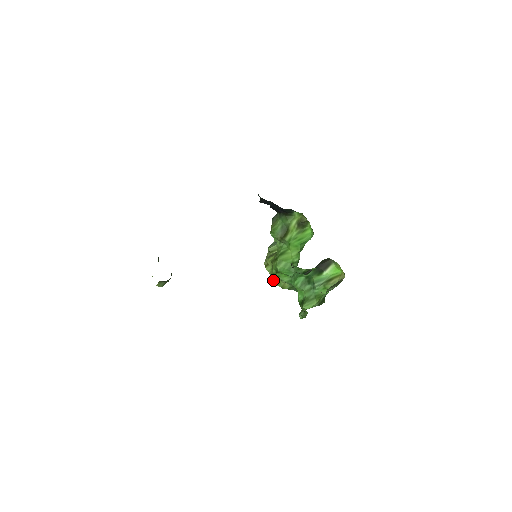
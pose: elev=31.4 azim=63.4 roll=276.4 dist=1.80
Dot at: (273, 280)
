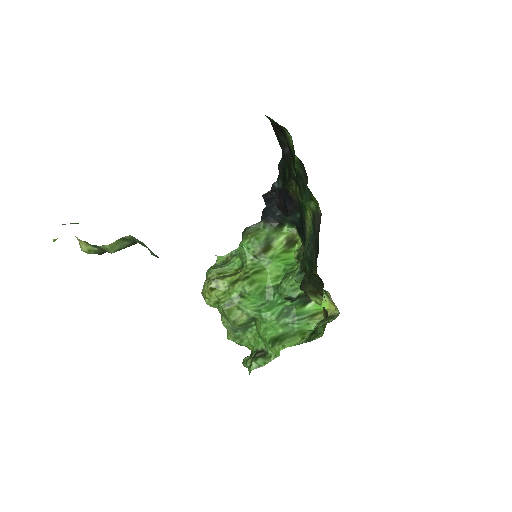
Dot at: (227, 308)
